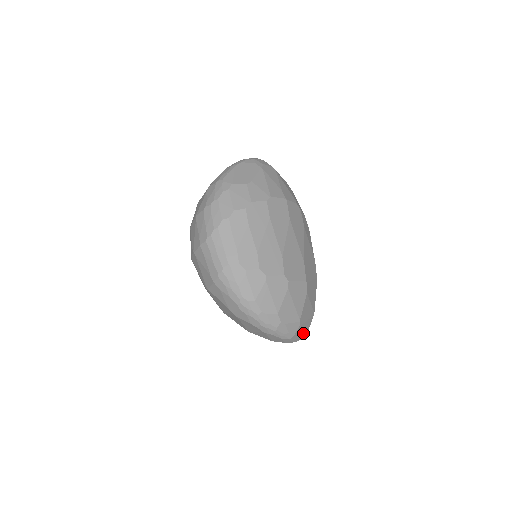
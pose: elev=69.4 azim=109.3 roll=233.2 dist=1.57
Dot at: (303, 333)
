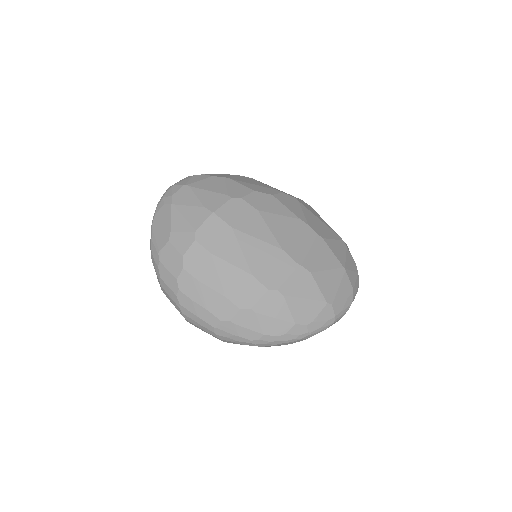
Dot at: (347, 299)
